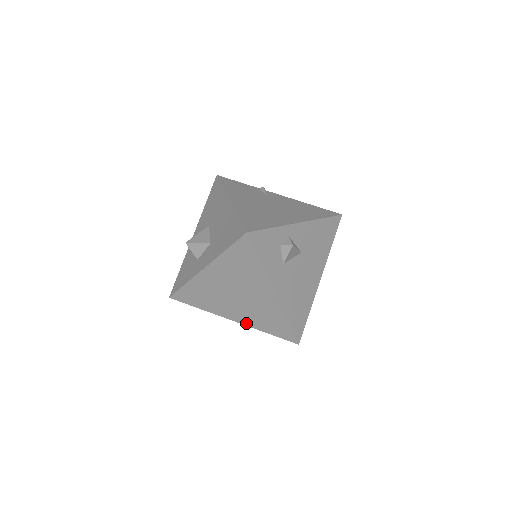
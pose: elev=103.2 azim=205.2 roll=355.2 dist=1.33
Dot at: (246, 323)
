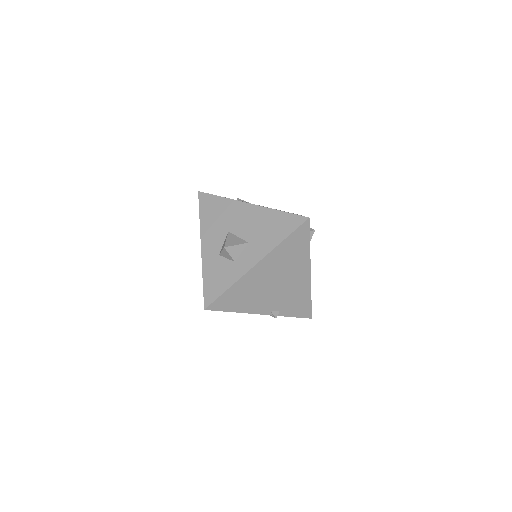
Dot at: (275, 312)
